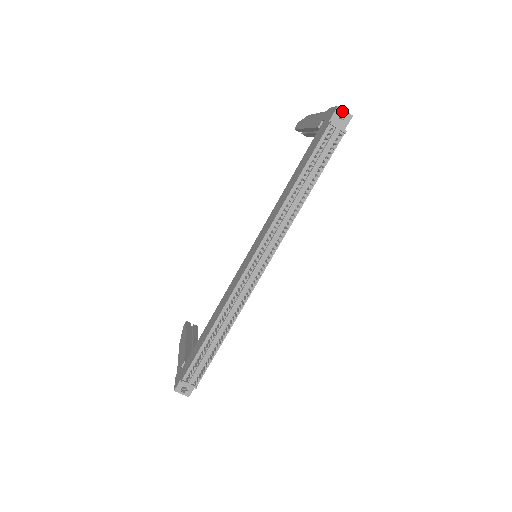
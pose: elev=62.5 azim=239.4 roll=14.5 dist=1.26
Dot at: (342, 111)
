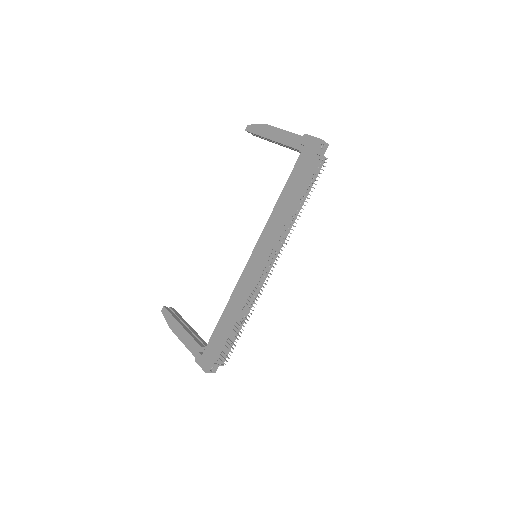
Dot at: (323, 142)
